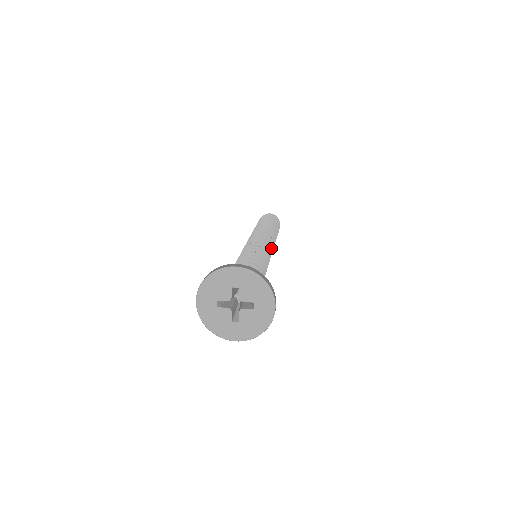
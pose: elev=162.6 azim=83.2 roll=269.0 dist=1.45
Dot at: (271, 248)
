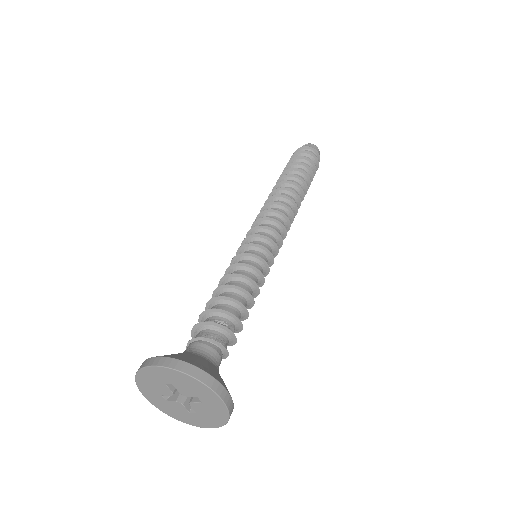
Dot at: (278, 234)
